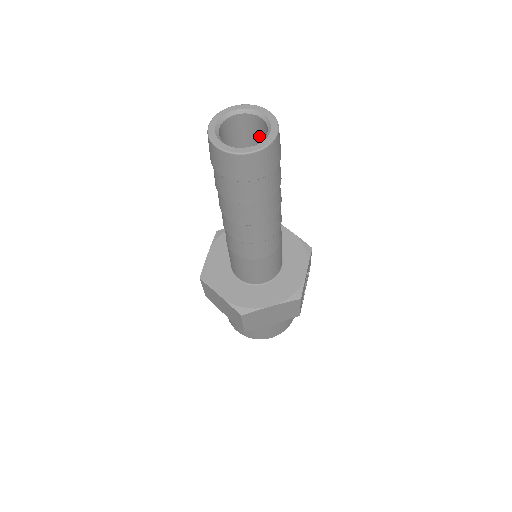
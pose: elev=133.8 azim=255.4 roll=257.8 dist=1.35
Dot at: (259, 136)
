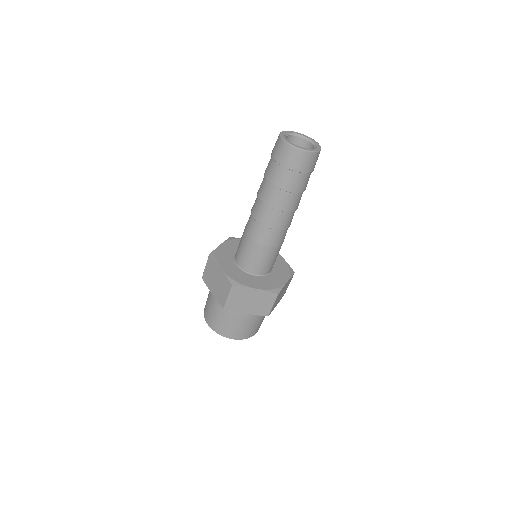
Dot at: occluded
